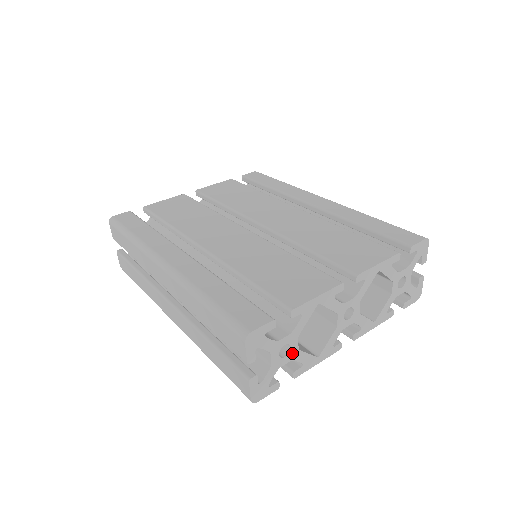
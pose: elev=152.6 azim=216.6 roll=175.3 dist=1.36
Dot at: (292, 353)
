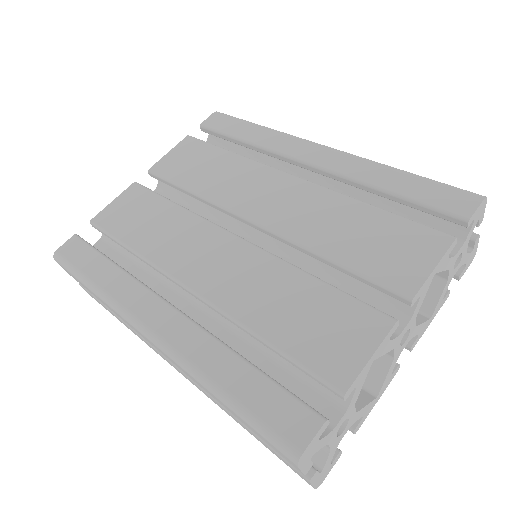
Dot at: (350, 421)
